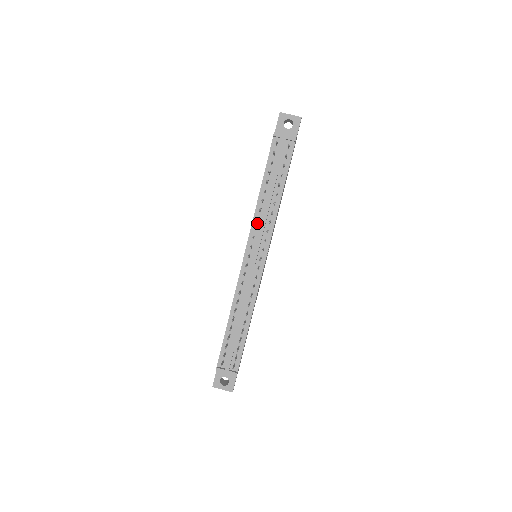
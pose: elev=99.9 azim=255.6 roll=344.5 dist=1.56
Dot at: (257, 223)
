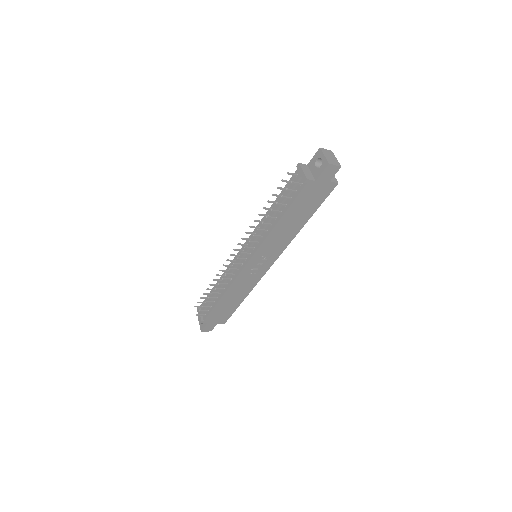
Dot at: (257, 230)
